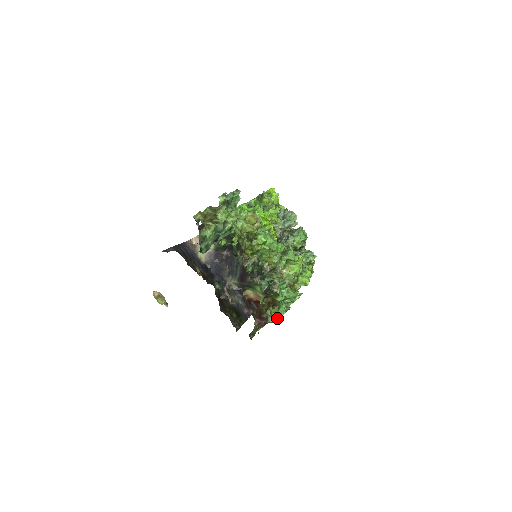
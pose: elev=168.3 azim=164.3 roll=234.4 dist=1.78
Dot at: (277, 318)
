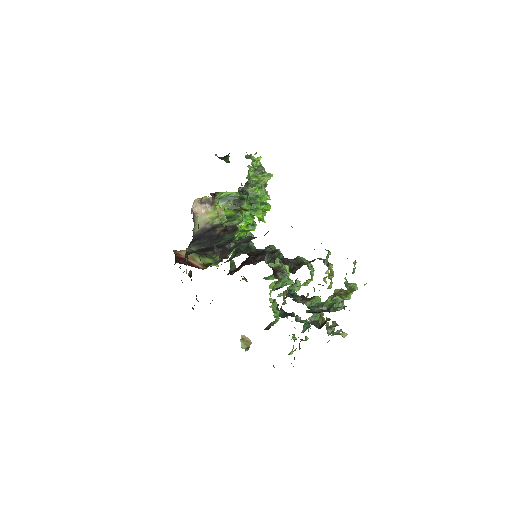
Dot at: occluded
